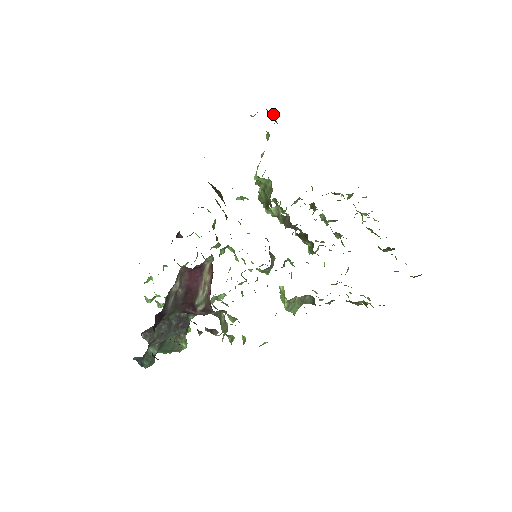
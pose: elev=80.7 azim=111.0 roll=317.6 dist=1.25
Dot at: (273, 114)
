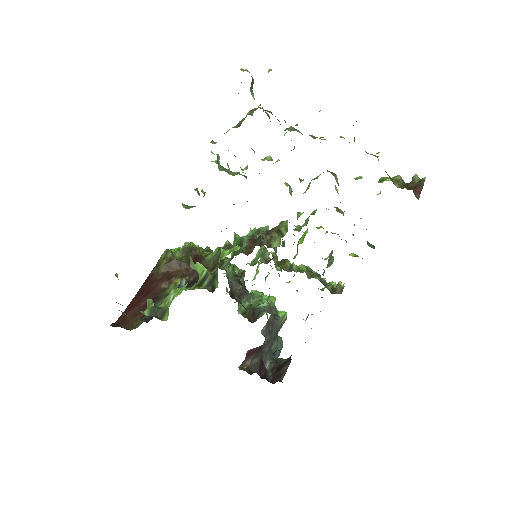
Dot at: occluded
